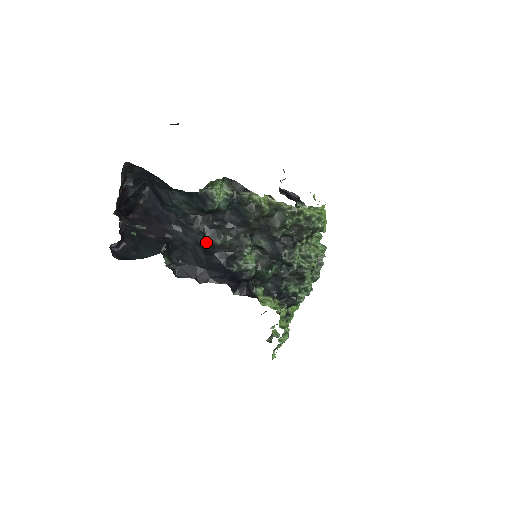
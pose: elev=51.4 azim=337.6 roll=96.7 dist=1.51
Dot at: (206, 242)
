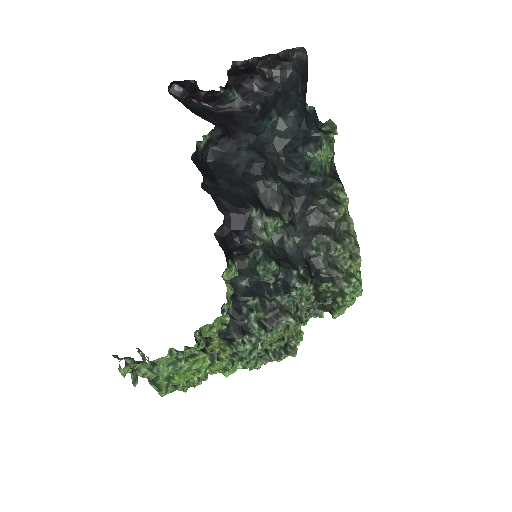
Dot at: (261, 169)
